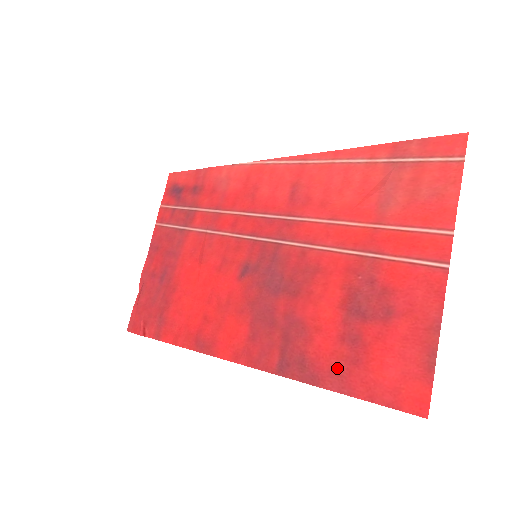
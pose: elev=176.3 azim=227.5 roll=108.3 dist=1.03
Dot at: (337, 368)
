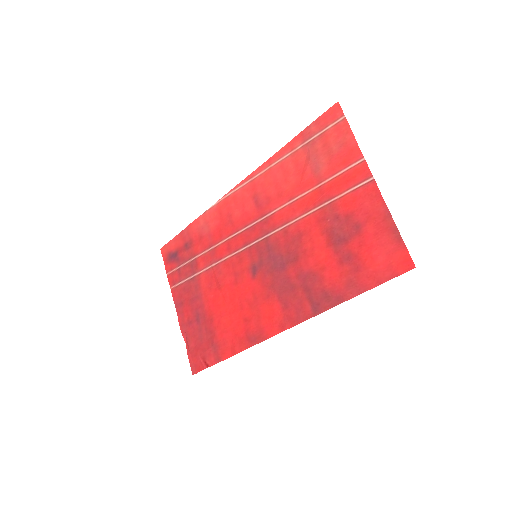
Dot at: (349, 282)
